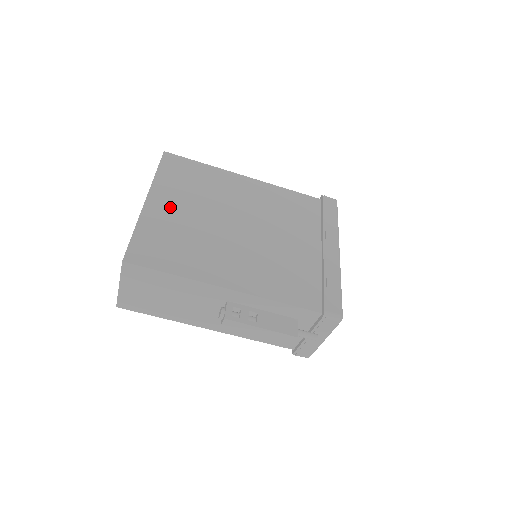
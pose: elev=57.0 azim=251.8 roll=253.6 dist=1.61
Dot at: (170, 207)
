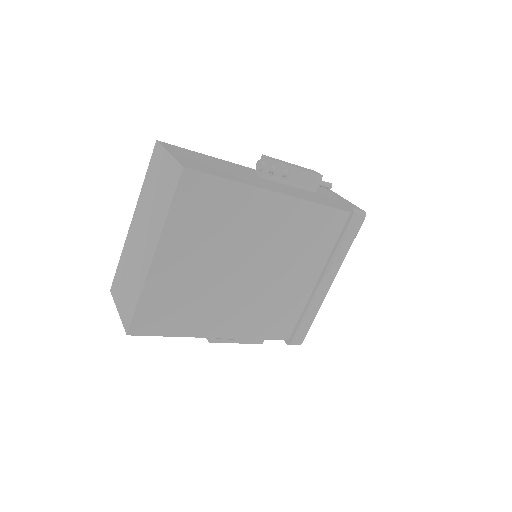
Dot at: (180, 262)
